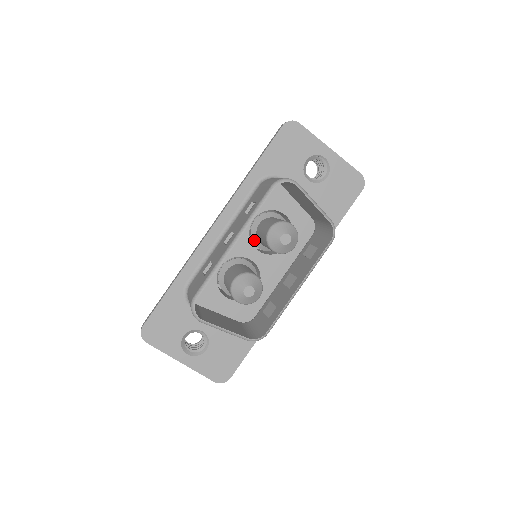
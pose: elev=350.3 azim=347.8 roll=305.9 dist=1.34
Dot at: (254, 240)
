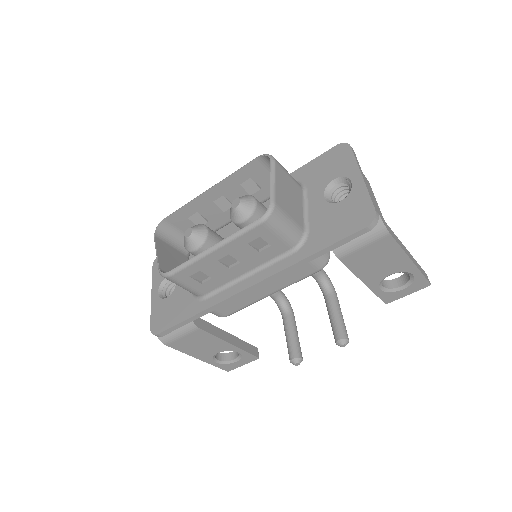
Dot at: occluded
